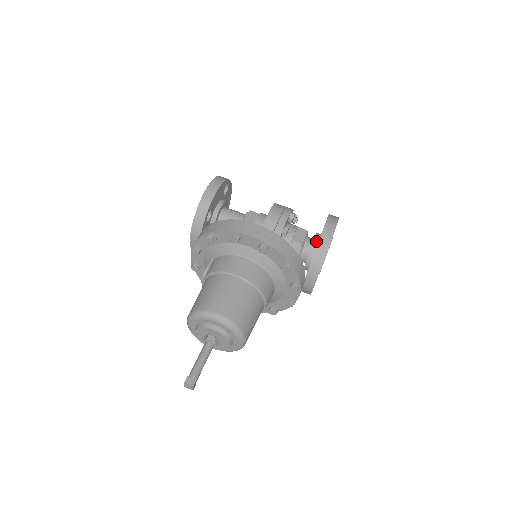
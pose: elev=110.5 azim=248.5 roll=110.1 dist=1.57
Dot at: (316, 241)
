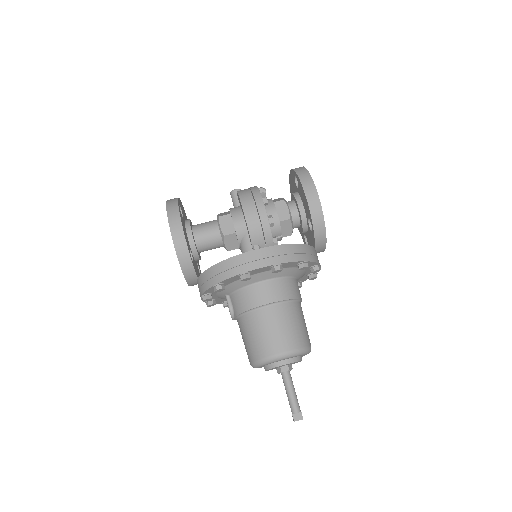
Dot at: (301, 207)
